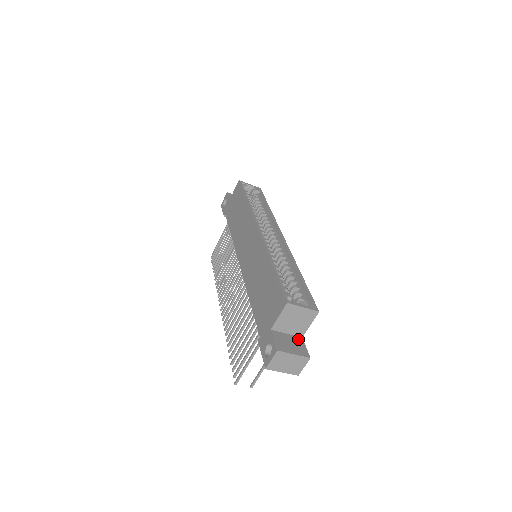
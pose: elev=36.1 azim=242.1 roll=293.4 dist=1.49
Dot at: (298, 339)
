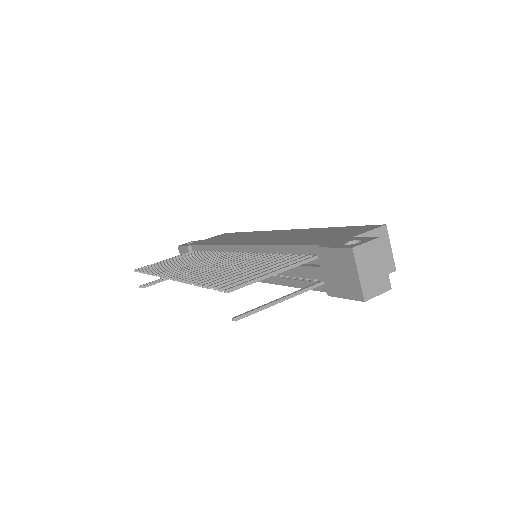
Dot at: occluded
